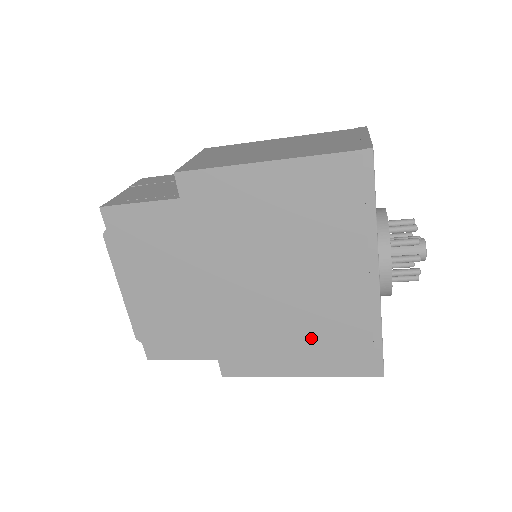
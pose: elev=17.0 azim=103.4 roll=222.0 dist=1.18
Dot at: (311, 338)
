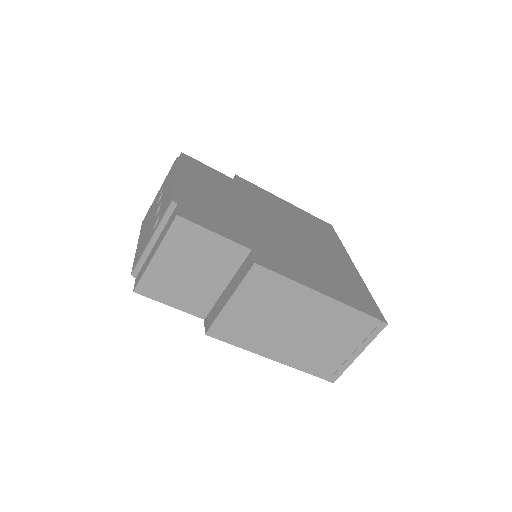
Dot at: (327, 275)
